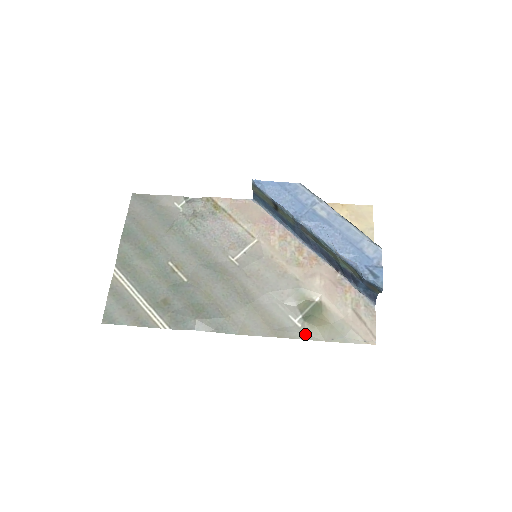
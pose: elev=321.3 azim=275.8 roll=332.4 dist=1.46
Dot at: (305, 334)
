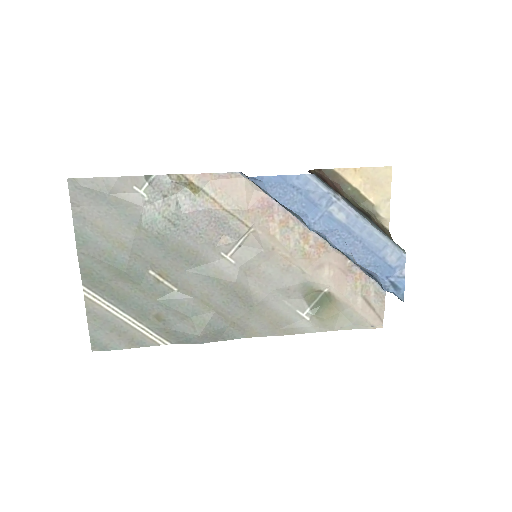
Dot at: (314, 327)
